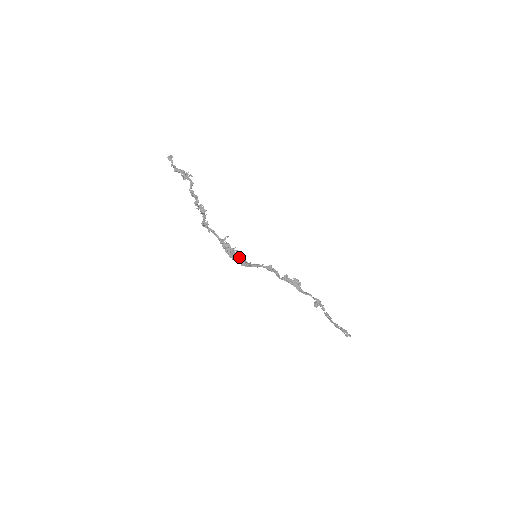
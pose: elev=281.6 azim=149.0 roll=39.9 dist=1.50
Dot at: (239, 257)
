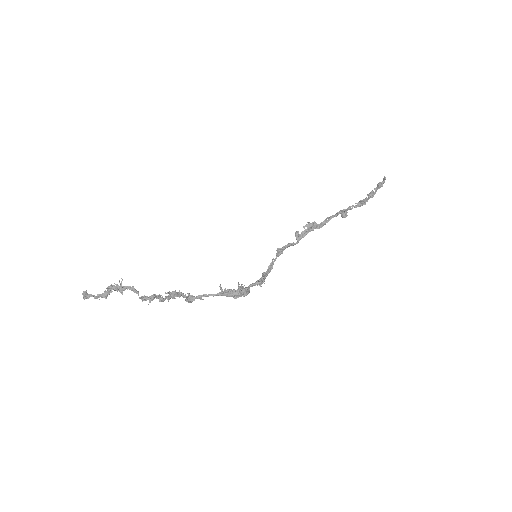
Dot at: (250, 284)
